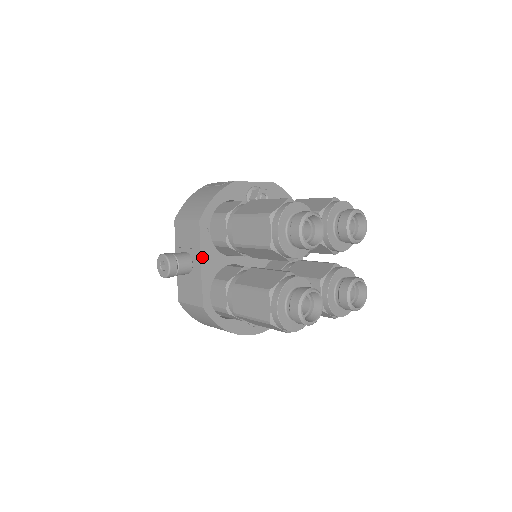
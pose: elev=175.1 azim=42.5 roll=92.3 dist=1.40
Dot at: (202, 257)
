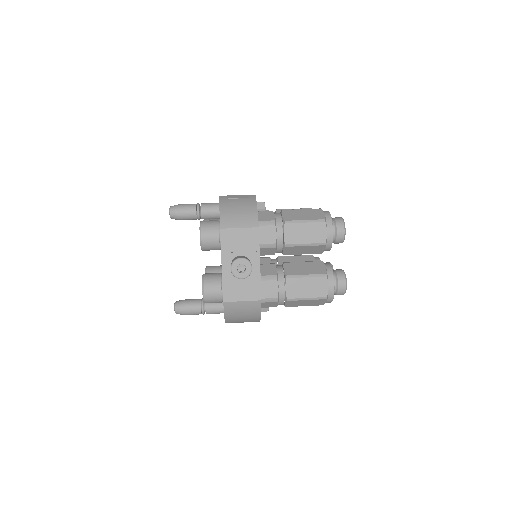
Dot at: occluded
